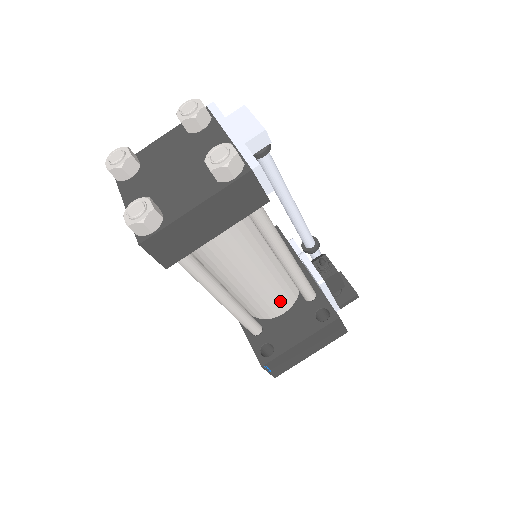
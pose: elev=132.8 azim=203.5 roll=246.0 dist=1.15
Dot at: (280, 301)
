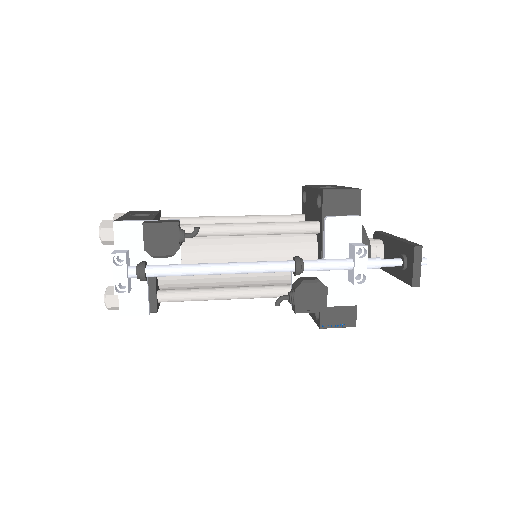
Dot at: occluded
